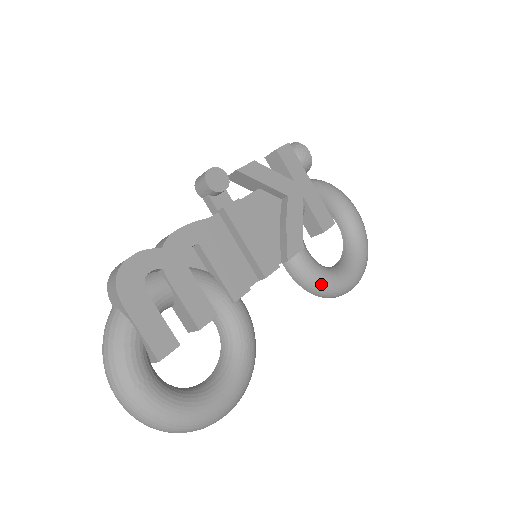
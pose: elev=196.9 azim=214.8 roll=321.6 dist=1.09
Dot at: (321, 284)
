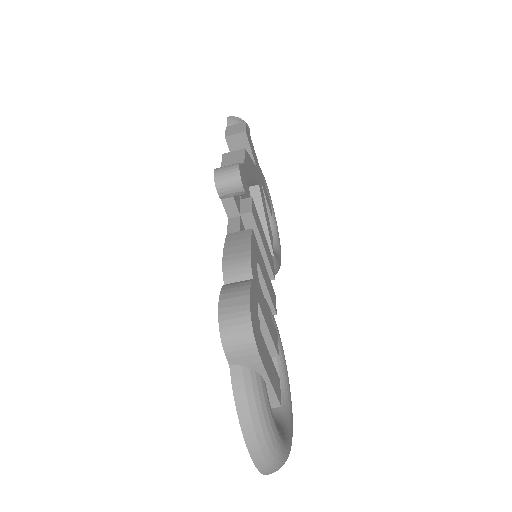
Dot at: (277, 269)
